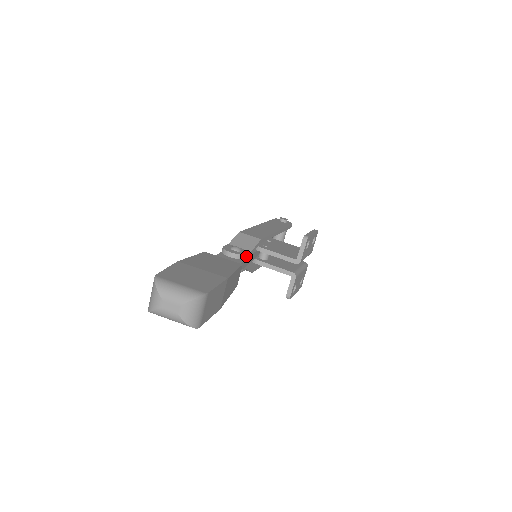
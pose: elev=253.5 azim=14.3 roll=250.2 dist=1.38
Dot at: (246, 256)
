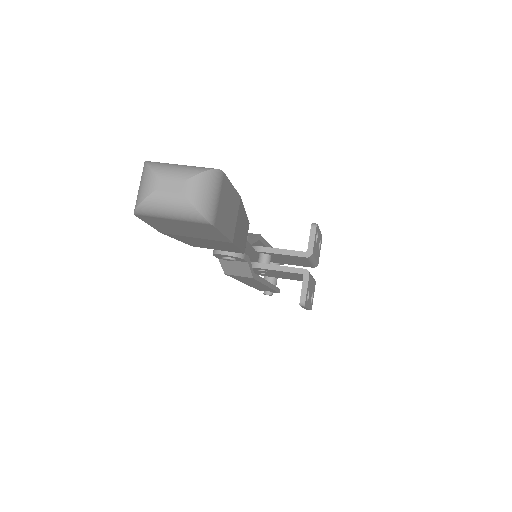
Dot at: (247, 239)
